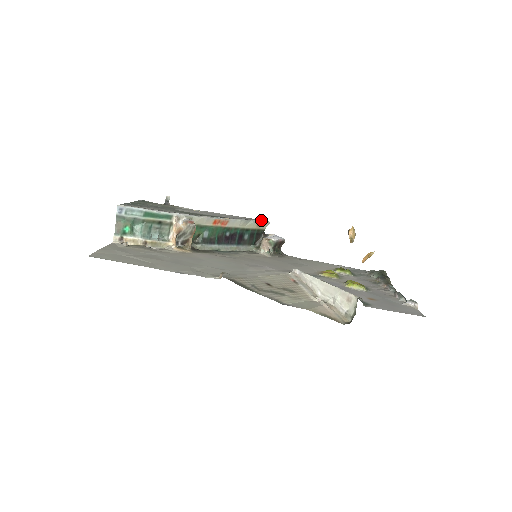
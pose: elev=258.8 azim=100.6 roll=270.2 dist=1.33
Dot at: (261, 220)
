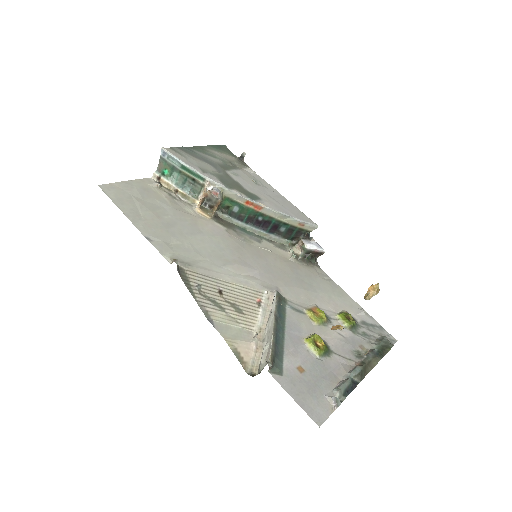
Dot at: (308, 221)
